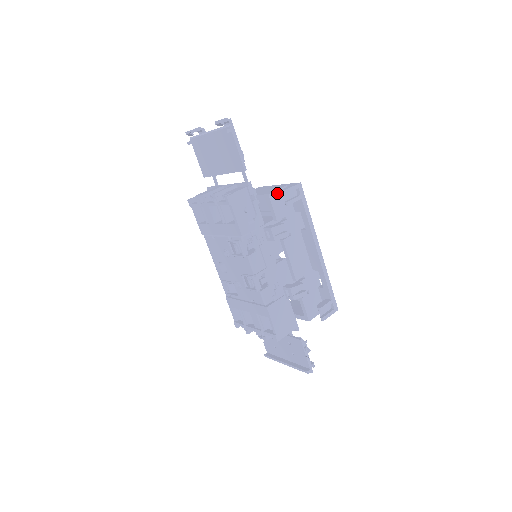
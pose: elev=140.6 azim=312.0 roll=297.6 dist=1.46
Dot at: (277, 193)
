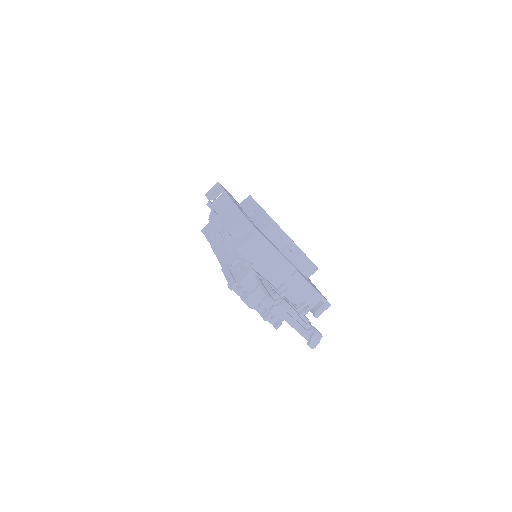
Dot at: (310, 308)
